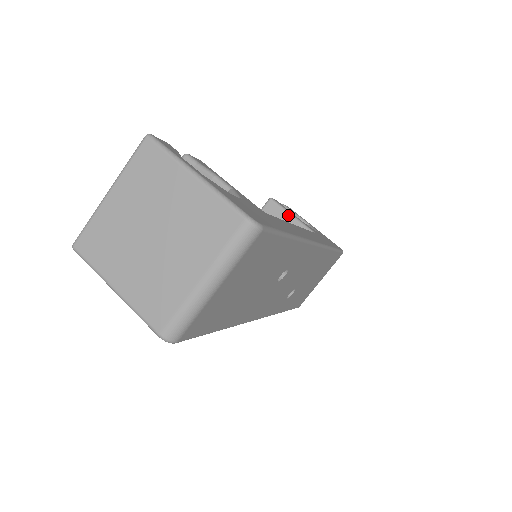
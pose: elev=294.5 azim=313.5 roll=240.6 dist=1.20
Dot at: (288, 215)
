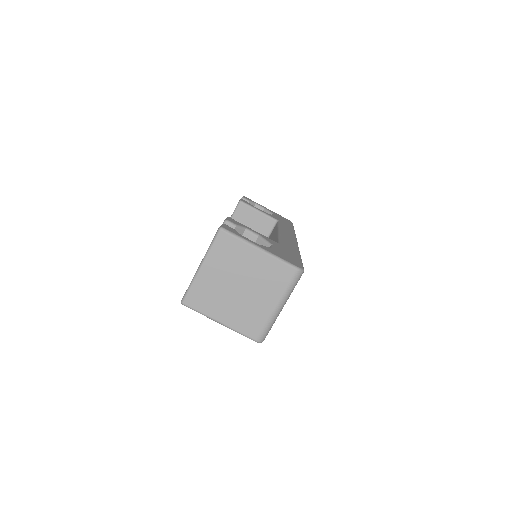
Dot at: (256, 211)
